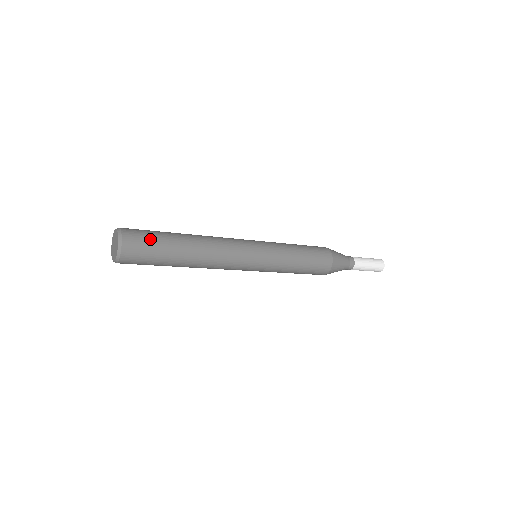
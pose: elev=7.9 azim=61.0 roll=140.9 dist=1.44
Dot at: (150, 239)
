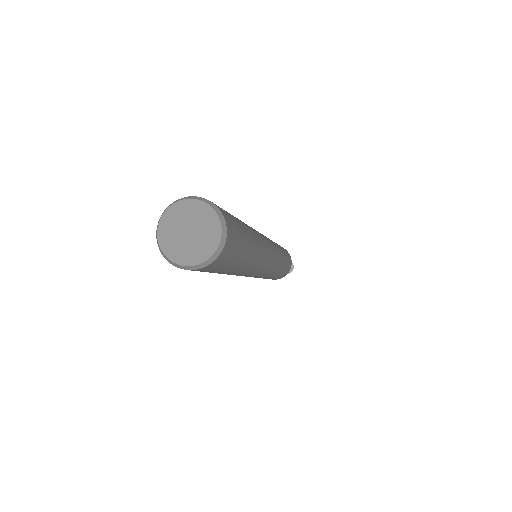
Dot at: (236, 256)
